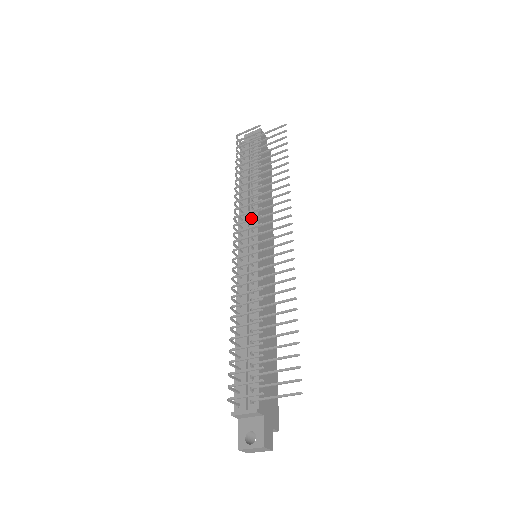
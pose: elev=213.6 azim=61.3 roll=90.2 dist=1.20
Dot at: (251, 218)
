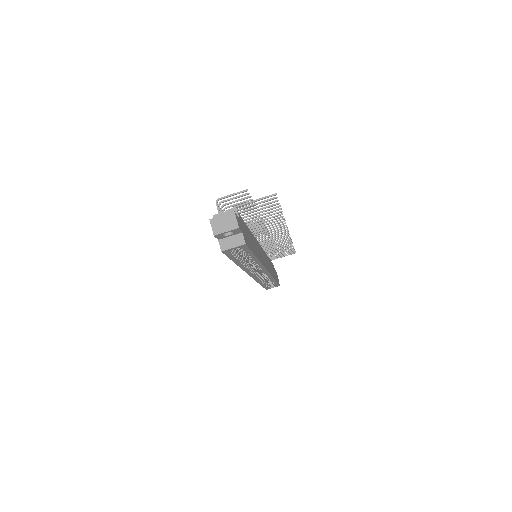
Dot at: occluded
